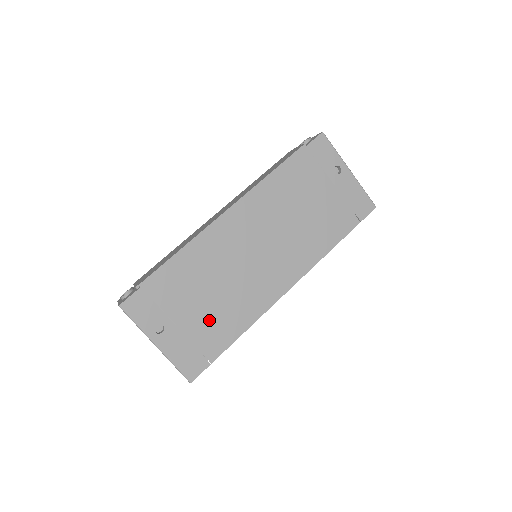
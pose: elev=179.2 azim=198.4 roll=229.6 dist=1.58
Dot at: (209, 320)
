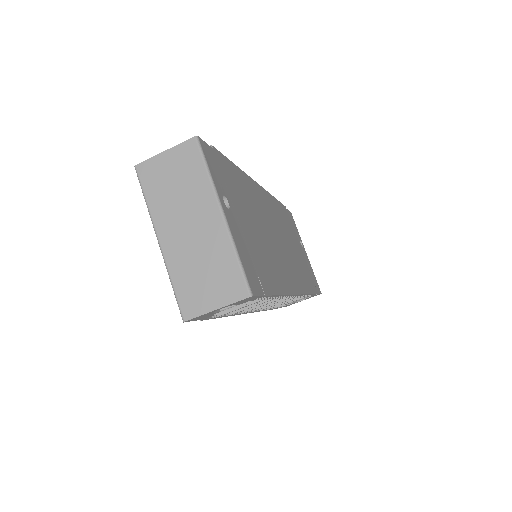
Dot at: (258, 248)
